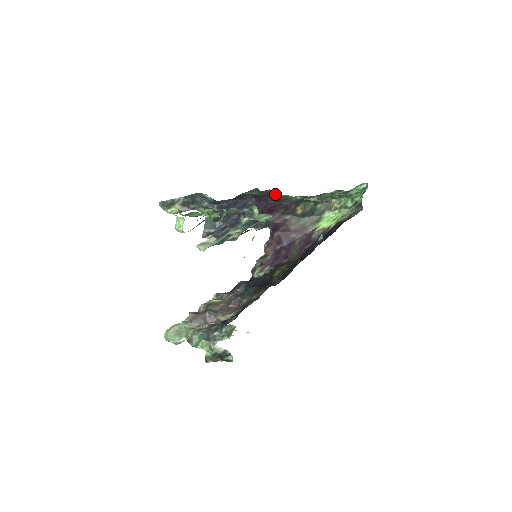
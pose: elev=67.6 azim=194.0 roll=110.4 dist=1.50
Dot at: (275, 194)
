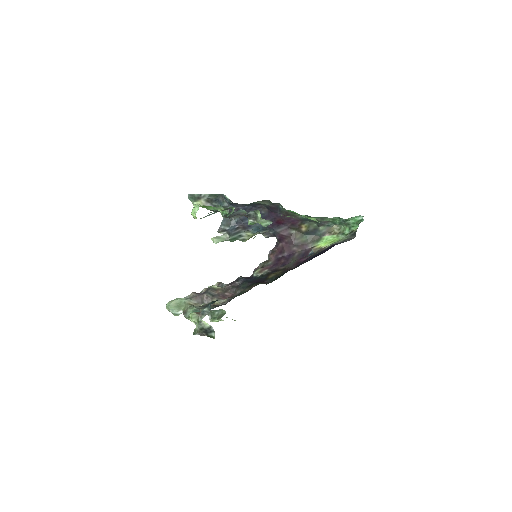
Dot at: (283, 208)
